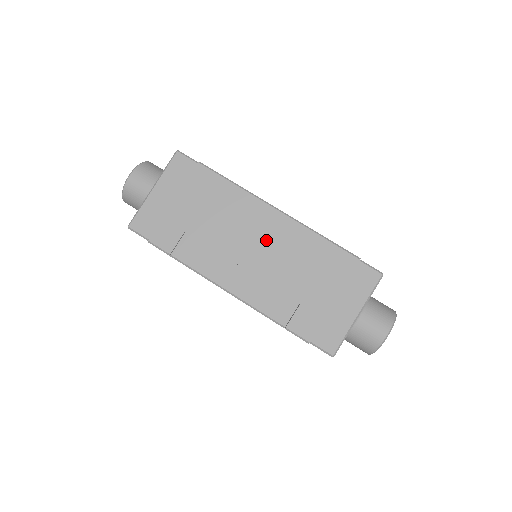
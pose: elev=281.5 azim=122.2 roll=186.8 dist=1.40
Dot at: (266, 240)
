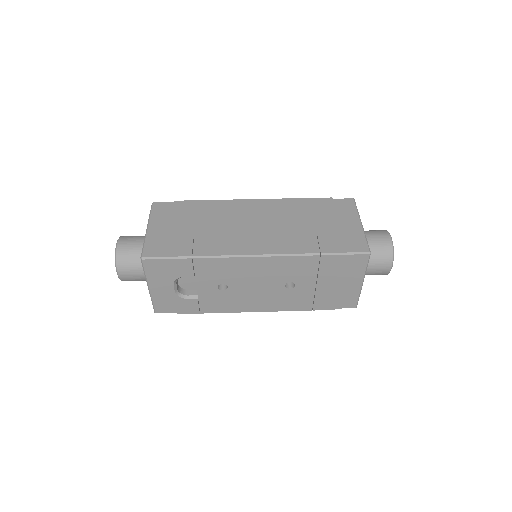
Dot at: (260, 216)
